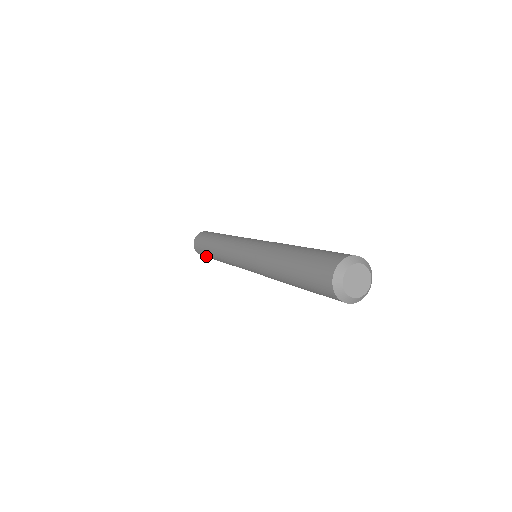
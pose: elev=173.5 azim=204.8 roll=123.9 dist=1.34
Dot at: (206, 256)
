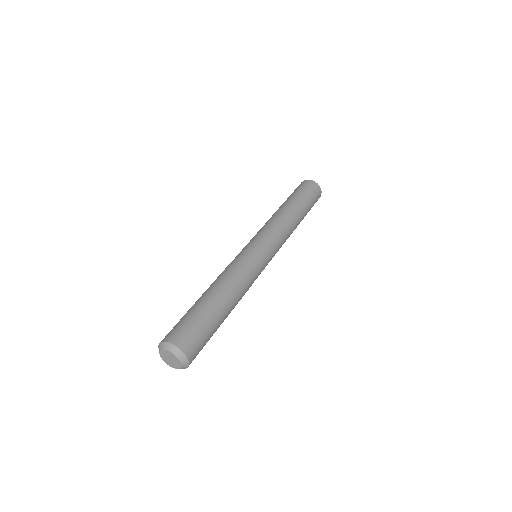
Dot at: occluded
